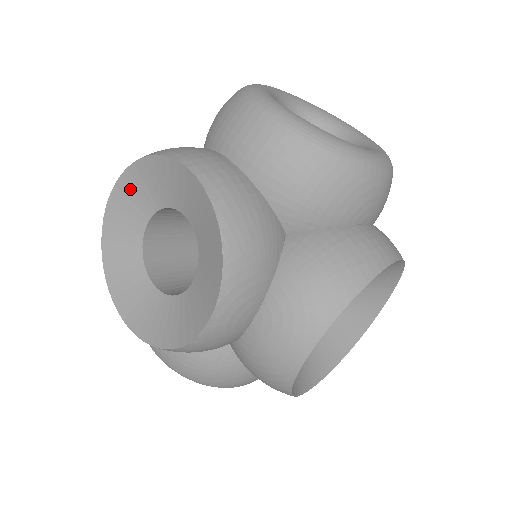
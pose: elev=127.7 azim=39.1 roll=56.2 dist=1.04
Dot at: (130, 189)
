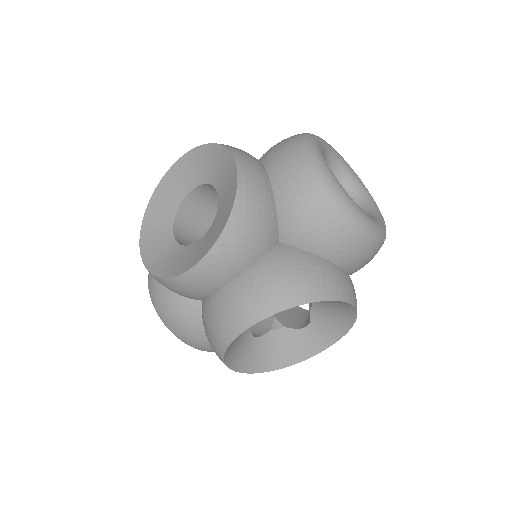
Dot at: (194, 161)
